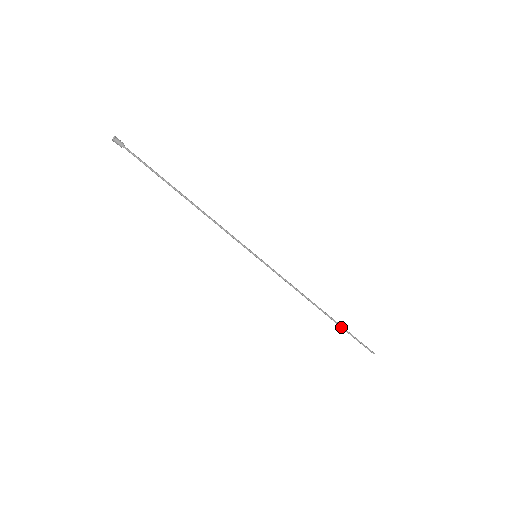
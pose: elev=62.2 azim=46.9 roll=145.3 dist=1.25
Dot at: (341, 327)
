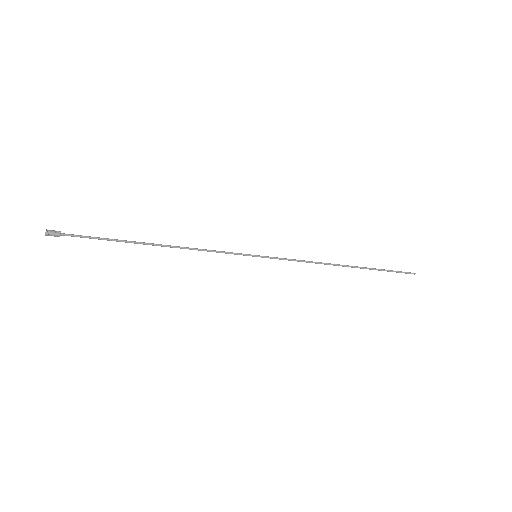
Dot at: occluded
